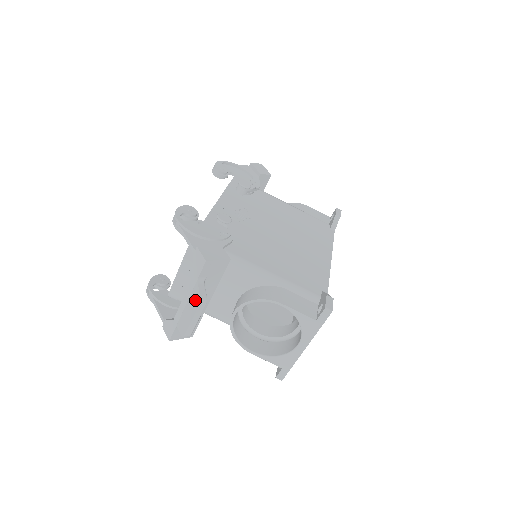
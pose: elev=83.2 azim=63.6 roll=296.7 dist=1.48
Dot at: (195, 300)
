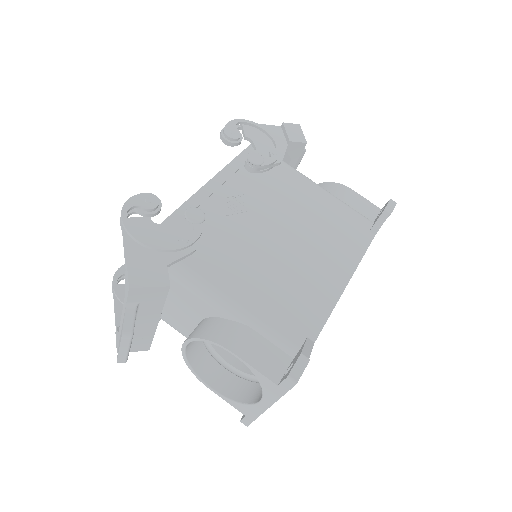
Dot at: occluded
